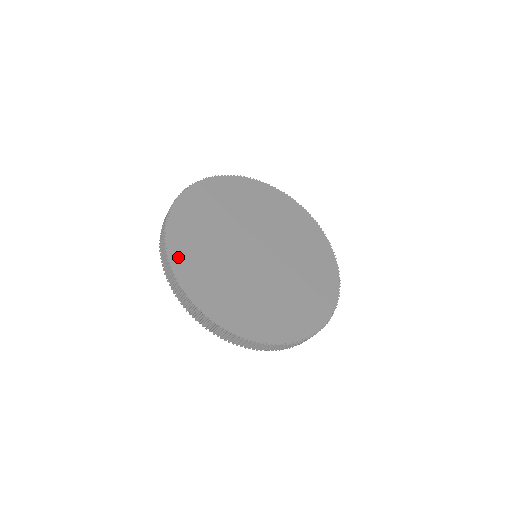
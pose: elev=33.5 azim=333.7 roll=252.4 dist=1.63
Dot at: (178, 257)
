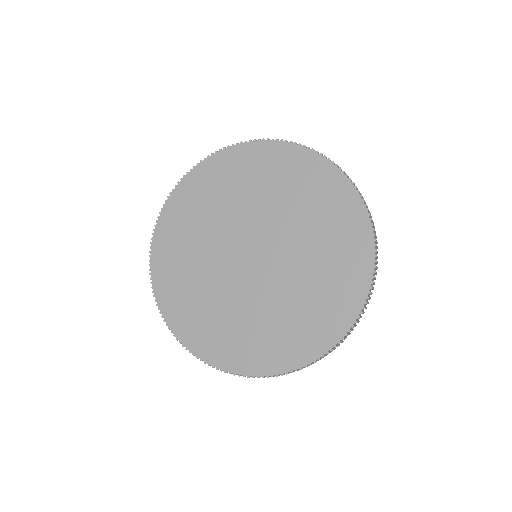
Dot at: (161, 285)
